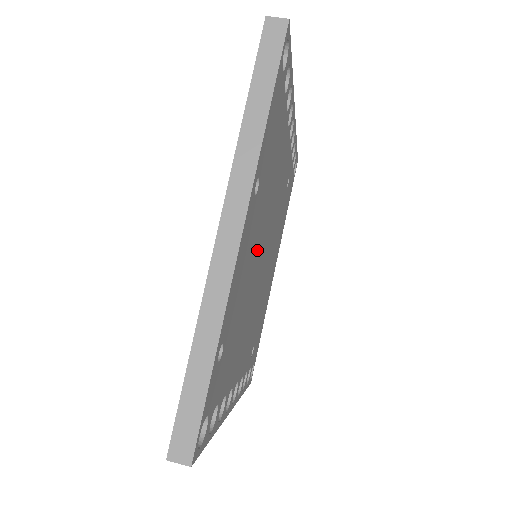
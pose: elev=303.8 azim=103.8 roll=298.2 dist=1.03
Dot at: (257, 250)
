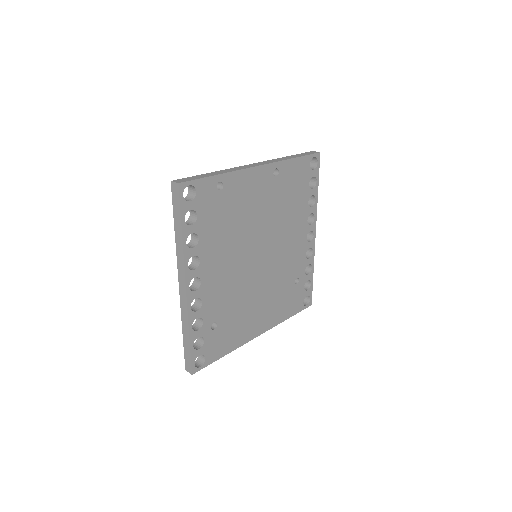
Dot at: (260, 222)
